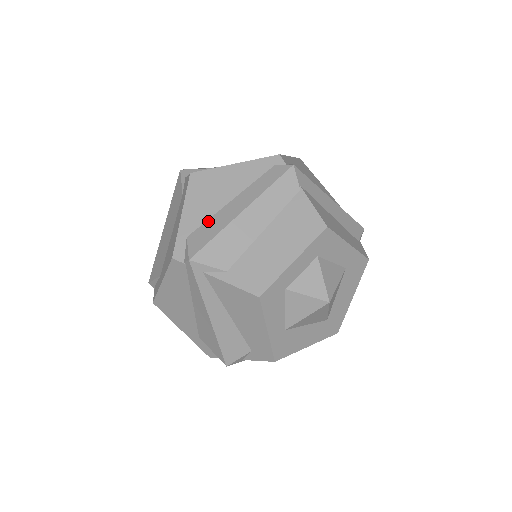
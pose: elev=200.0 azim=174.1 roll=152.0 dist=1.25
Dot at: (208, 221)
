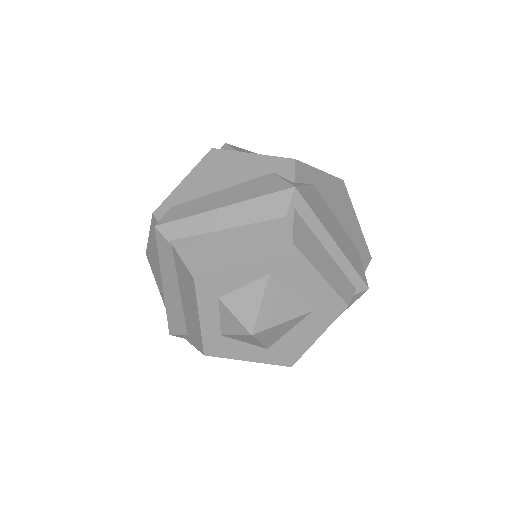
Dot at: occluded
